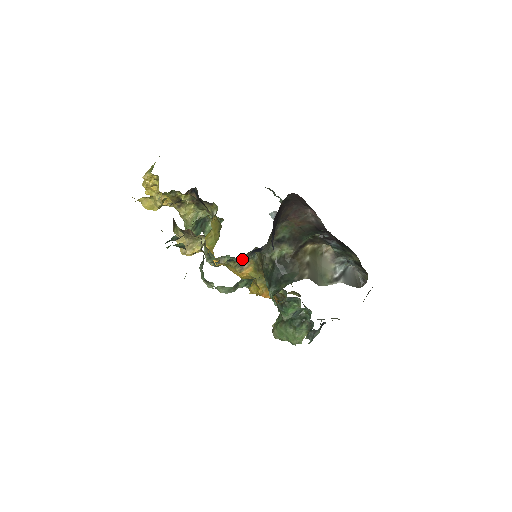
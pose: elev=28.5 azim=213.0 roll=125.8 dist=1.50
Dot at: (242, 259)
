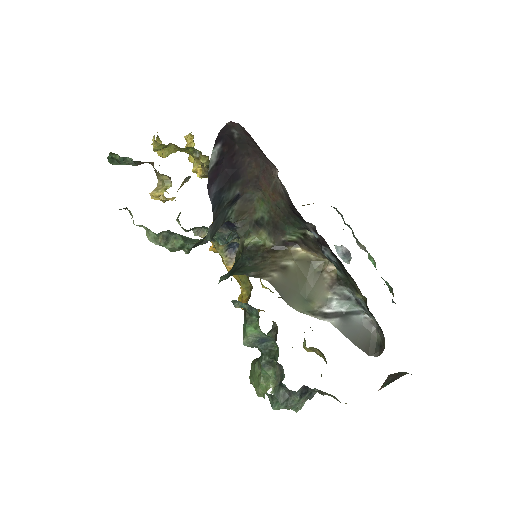
Dot at: (220, 237)
